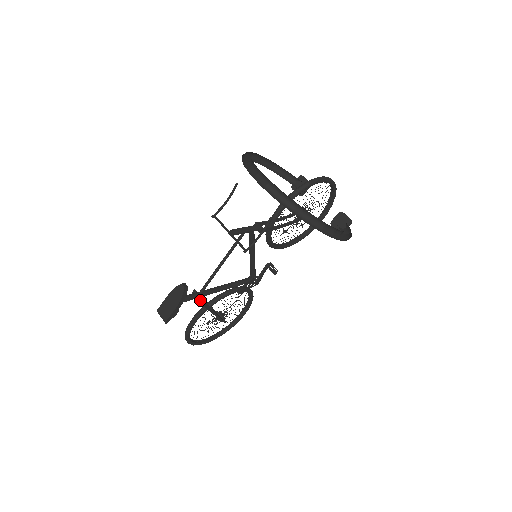
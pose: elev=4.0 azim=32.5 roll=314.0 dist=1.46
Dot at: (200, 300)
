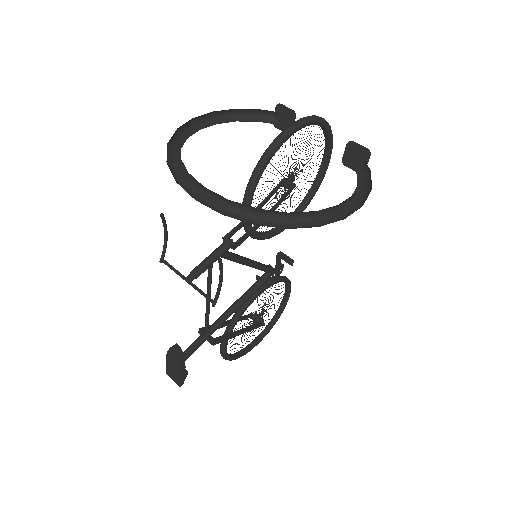
Dot at: (210, 341)
